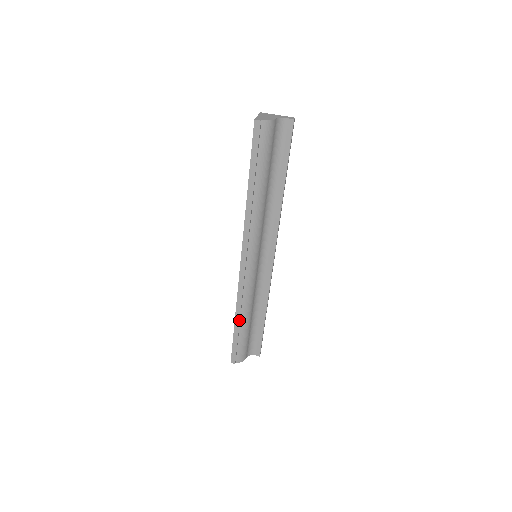
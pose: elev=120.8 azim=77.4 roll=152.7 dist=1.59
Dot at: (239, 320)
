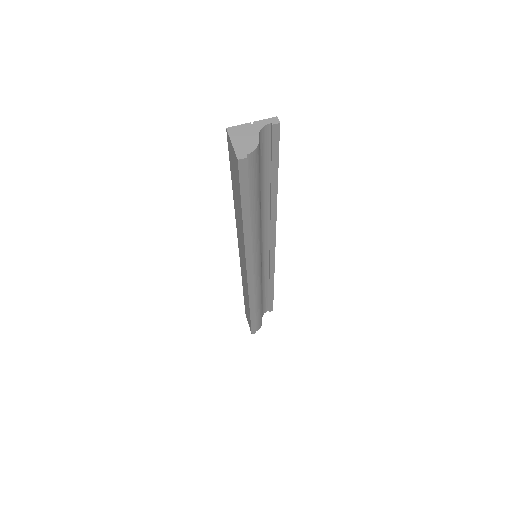
Dot at: (254, 310)
